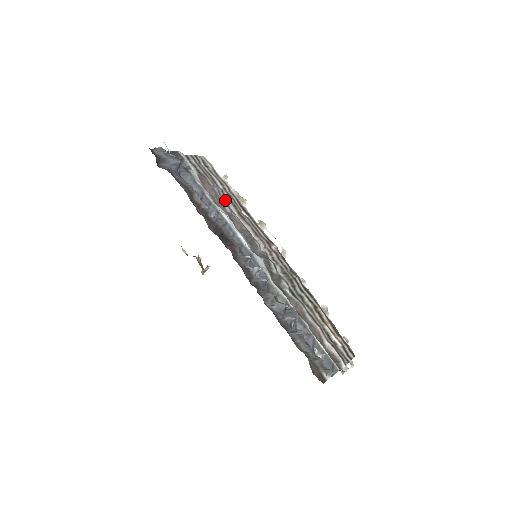
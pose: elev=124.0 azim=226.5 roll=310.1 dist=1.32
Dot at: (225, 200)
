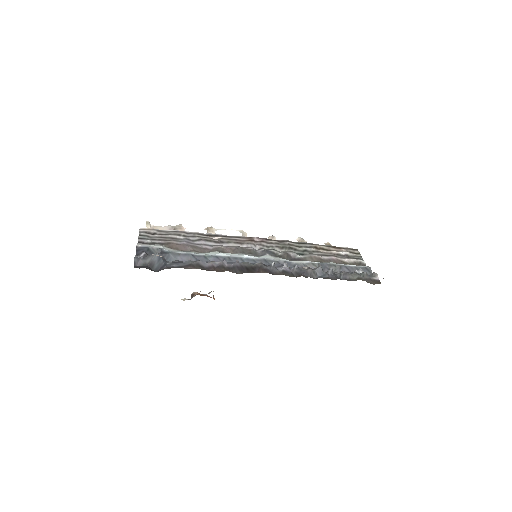
Dot at: (198, 243)
